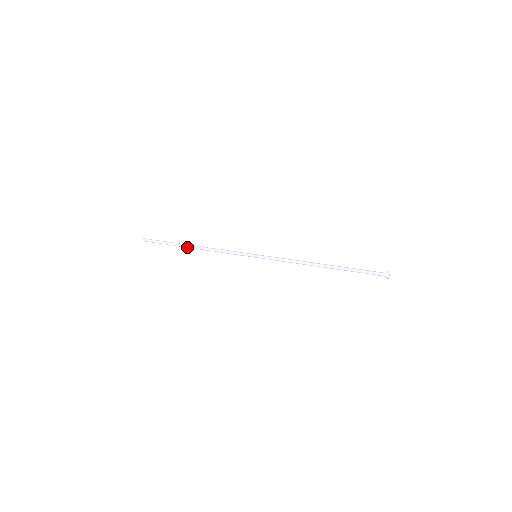
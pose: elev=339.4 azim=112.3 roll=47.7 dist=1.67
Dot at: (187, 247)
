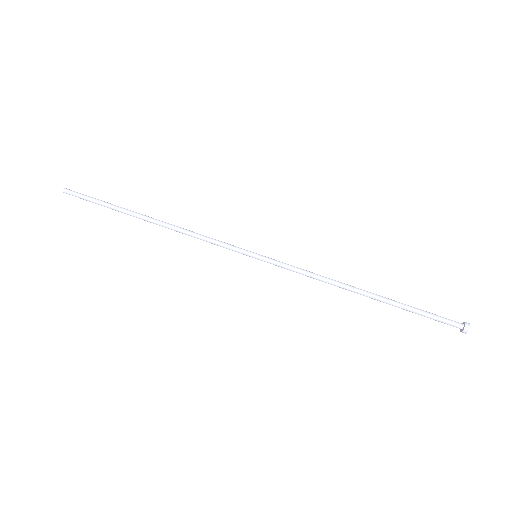
Dot at: (142, 218)
